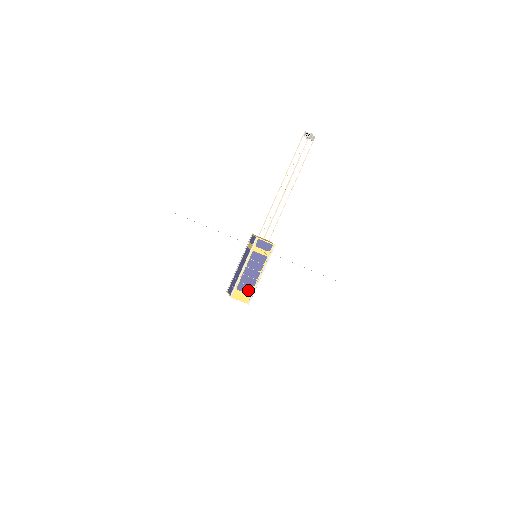
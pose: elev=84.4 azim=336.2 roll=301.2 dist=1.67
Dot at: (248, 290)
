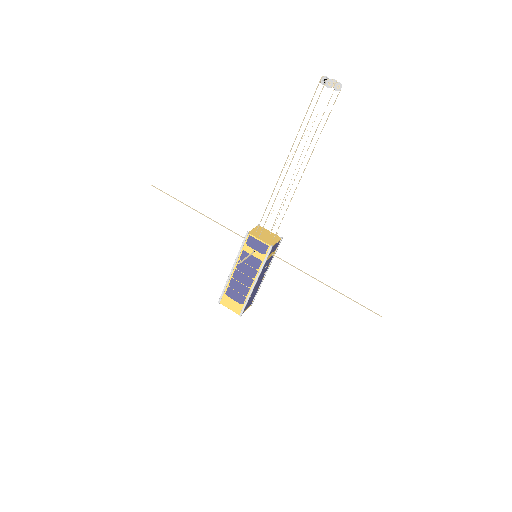
Dot at: (239, 299)
